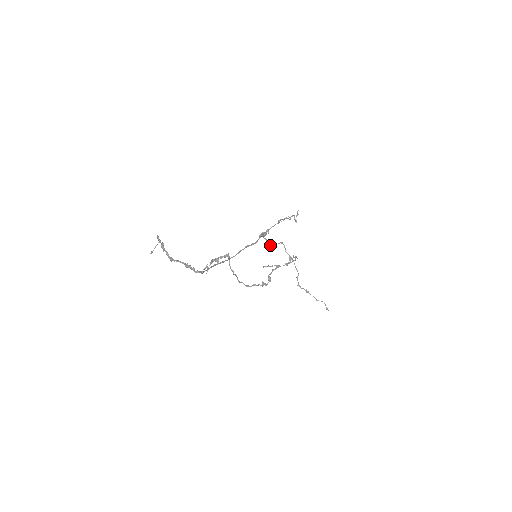
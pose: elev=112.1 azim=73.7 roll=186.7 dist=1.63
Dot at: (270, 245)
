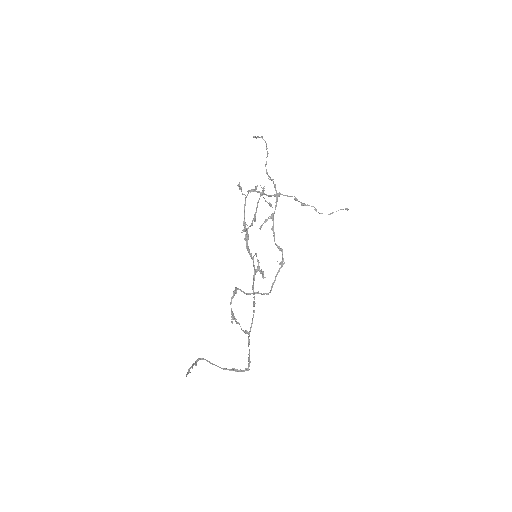
Dot at: occluded
